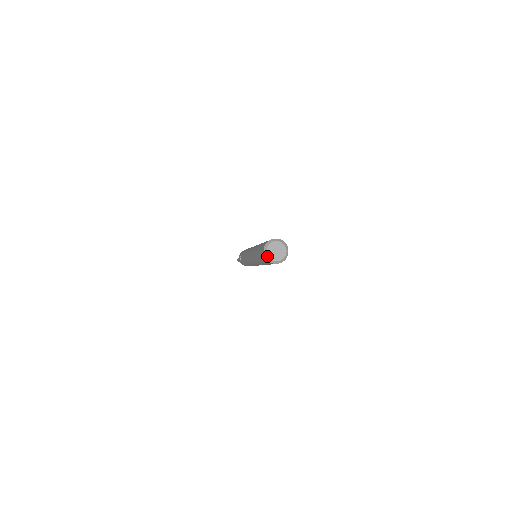
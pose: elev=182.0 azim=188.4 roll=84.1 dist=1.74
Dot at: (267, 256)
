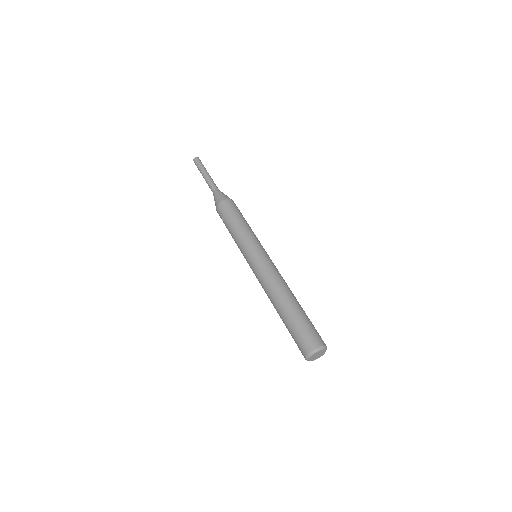
Dot at: (308, 360)
